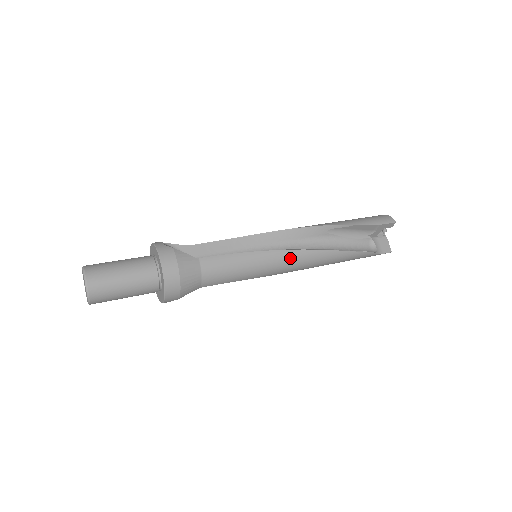
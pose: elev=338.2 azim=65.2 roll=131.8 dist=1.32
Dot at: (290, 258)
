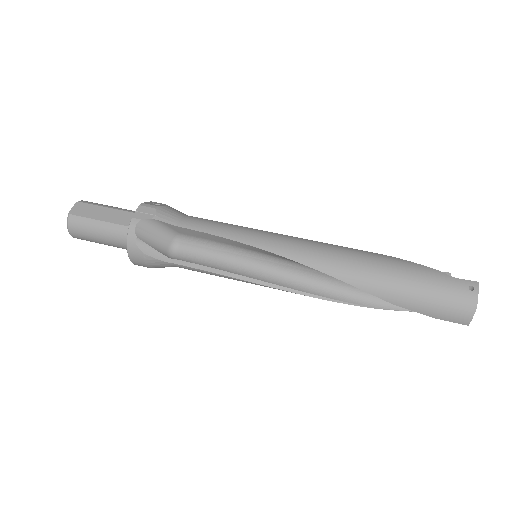
Dot at: occluded
